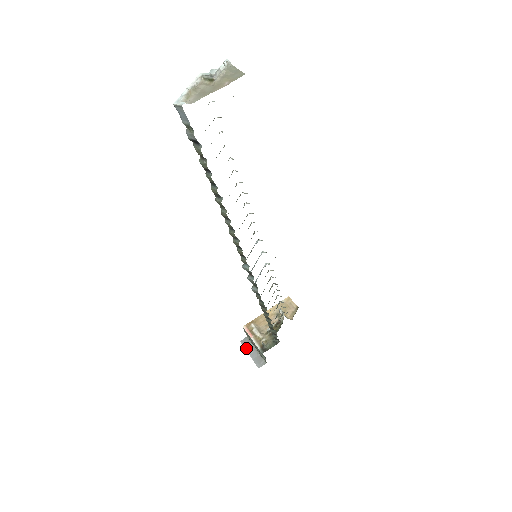
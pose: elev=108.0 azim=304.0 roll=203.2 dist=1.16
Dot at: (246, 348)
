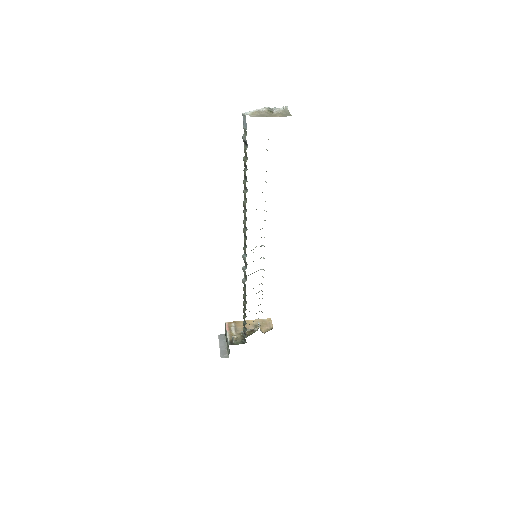
Dot at: (220, 341)
